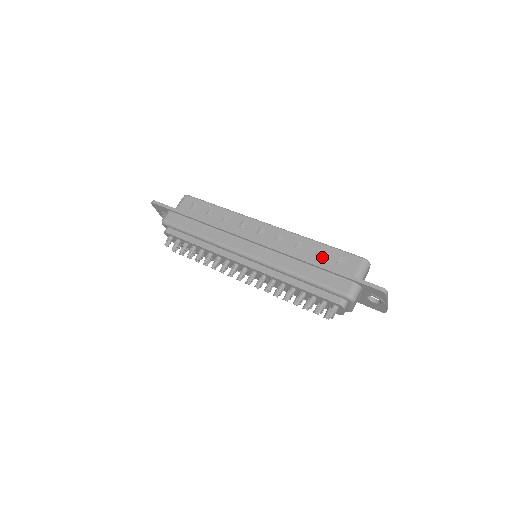
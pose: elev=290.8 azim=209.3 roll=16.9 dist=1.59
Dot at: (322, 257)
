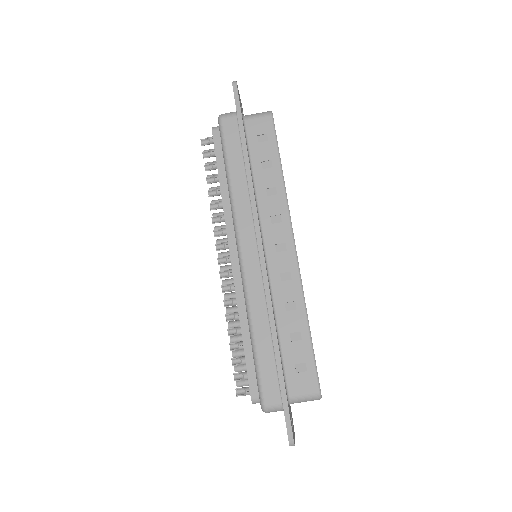
Dot at: (292, 343)
